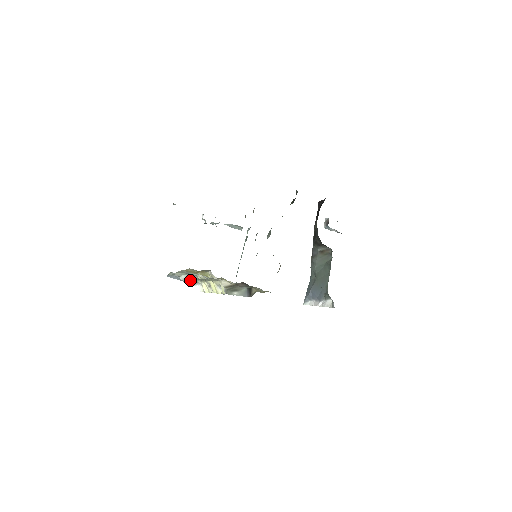
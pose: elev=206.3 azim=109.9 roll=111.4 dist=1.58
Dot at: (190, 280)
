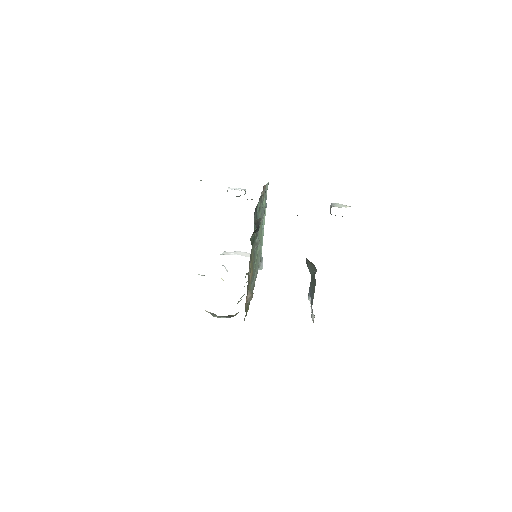
Dot at: occluded
